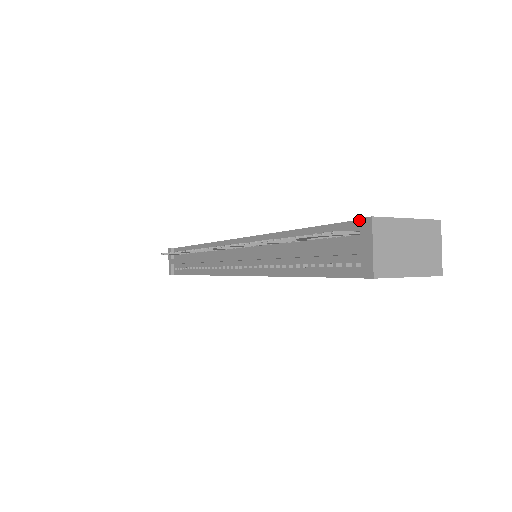
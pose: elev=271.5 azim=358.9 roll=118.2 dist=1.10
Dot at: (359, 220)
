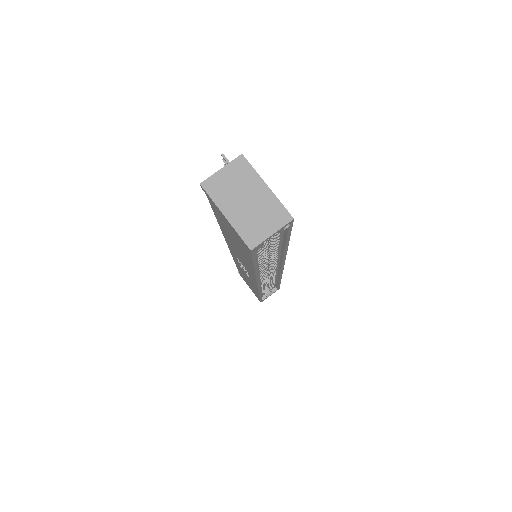
Dot at: occluded
